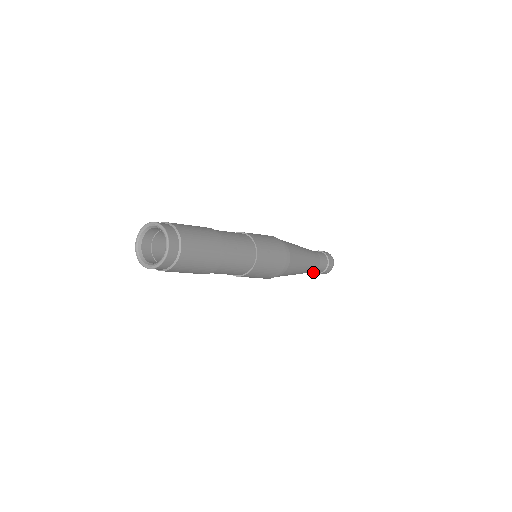
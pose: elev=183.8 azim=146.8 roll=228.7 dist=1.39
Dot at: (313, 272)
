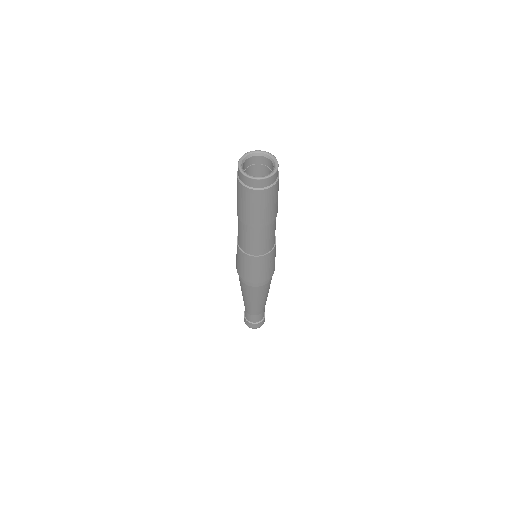
Dot at: (248, 314)
